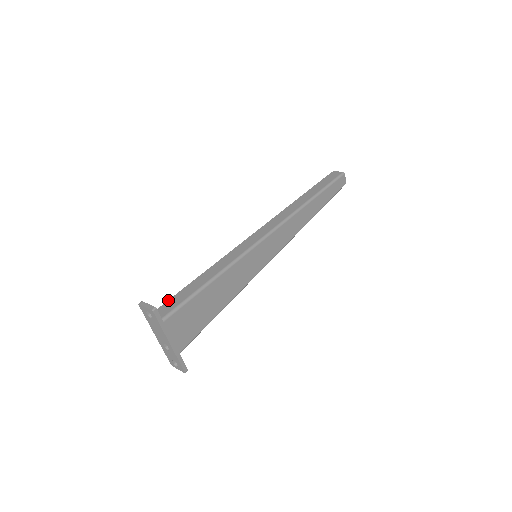
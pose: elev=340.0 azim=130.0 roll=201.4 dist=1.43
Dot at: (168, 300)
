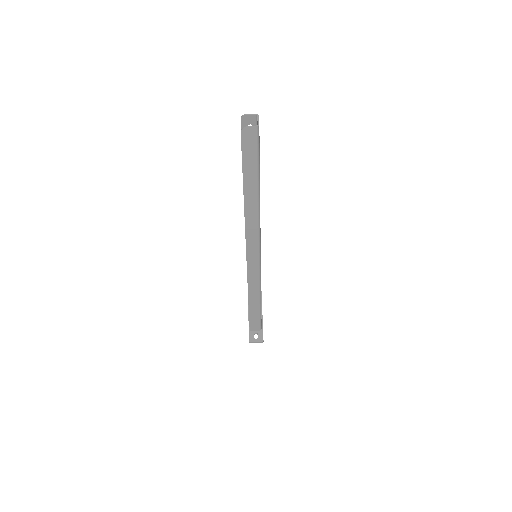
Dot at: (249, 322)
